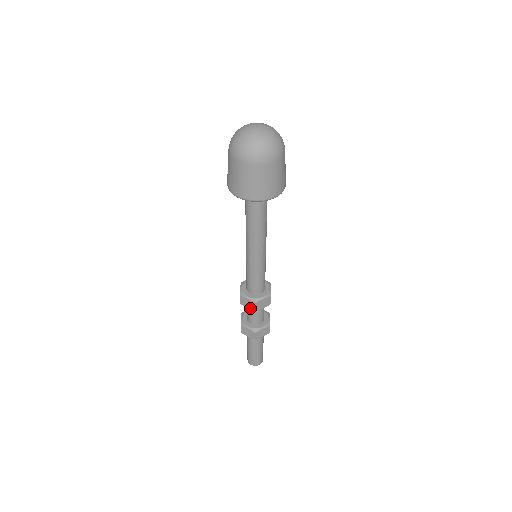
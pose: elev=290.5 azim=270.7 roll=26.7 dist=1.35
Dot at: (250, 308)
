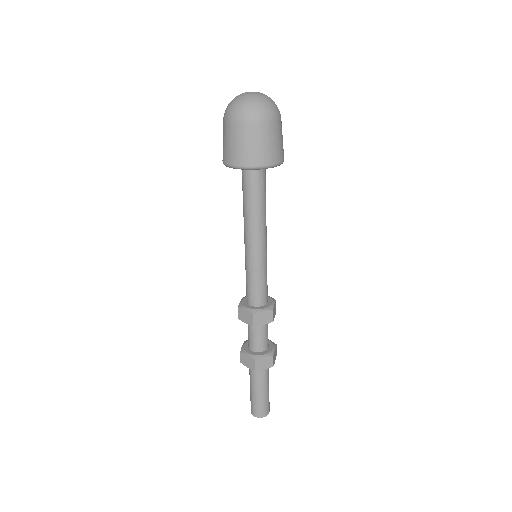
Dot at: (248, 323)
